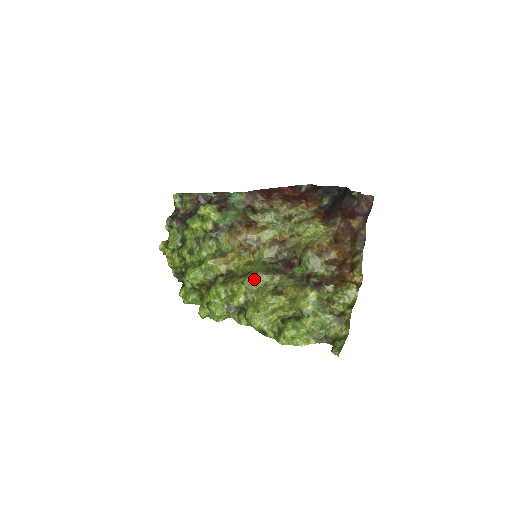
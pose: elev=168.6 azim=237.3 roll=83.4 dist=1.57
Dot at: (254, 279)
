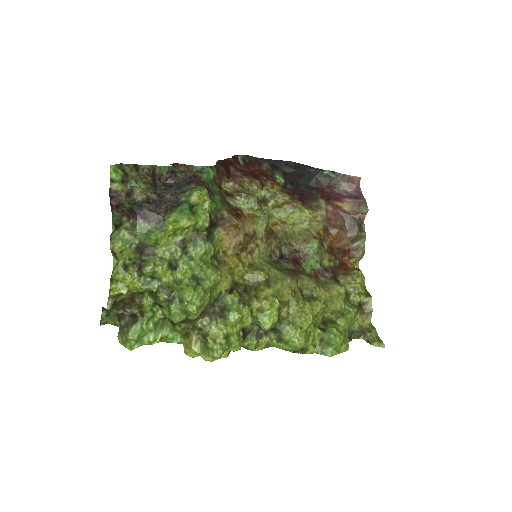
Dot at: (285, 288)
